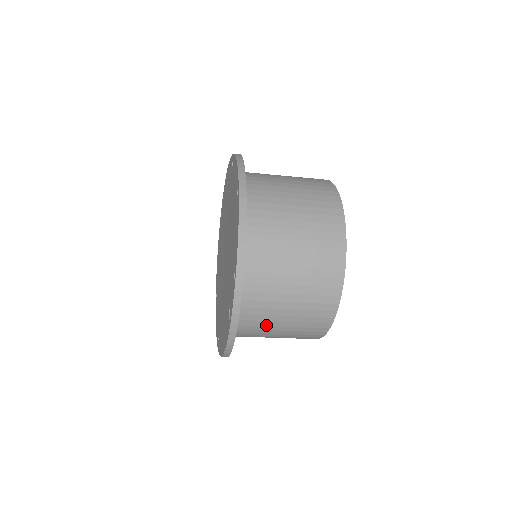
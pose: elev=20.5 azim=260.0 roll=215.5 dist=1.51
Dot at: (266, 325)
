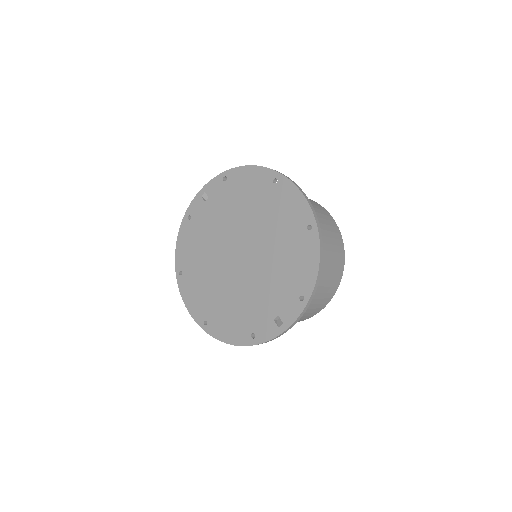
Dot at: occluded
